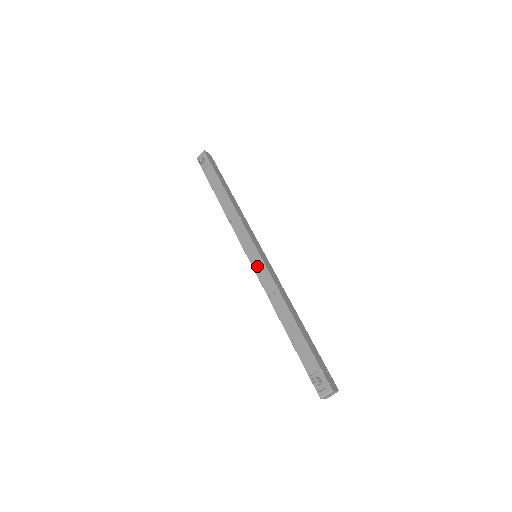
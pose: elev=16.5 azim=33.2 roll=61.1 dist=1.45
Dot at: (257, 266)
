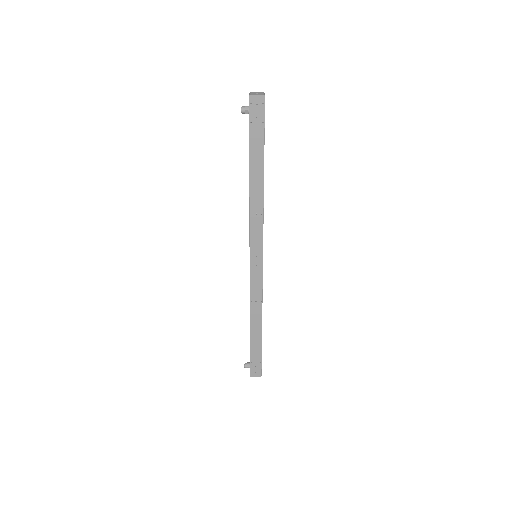
Dot at: (249, 244)
